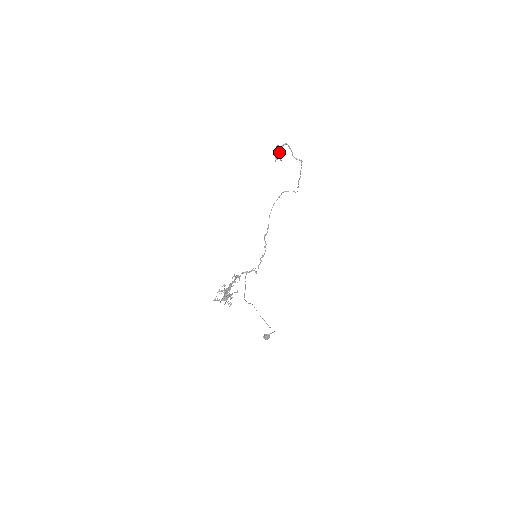
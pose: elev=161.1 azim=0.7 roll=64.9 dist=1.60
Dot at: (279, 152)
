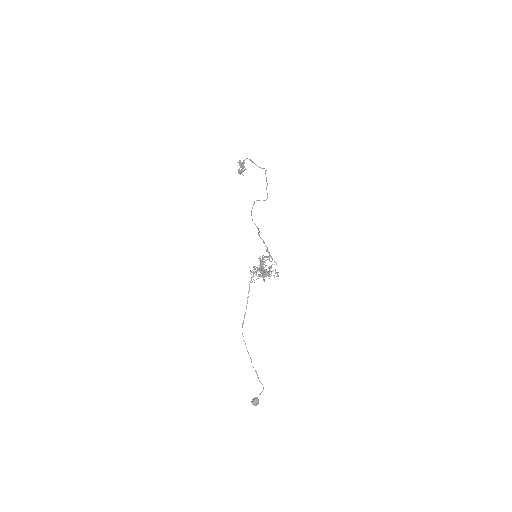
Dot at: (242, 167)
